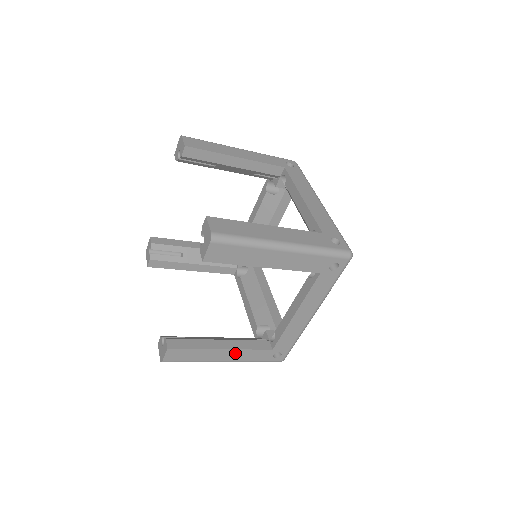
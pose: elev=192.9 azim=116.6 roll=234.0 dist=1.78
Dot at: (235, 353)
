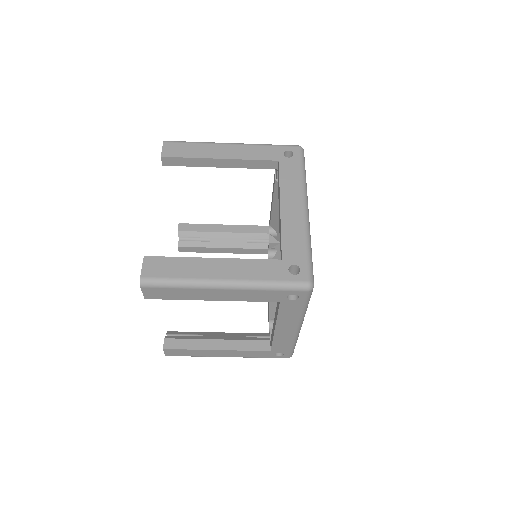
Dot at: (232, 352)
